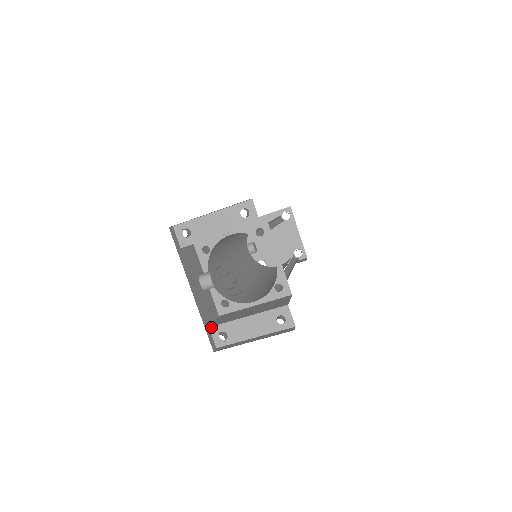
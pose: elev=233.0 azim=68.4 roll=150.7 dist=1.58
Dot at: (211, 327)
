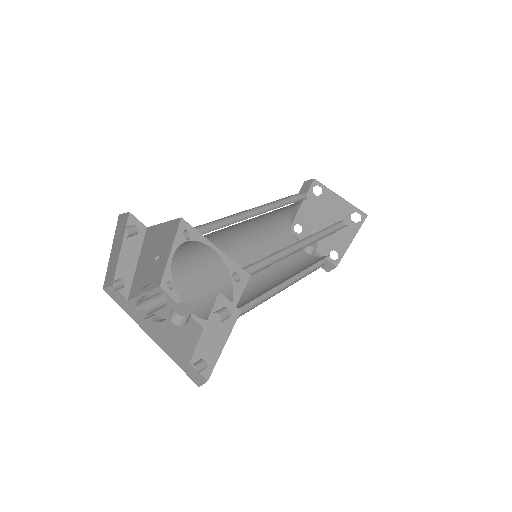
Dot at: (190, 361)
